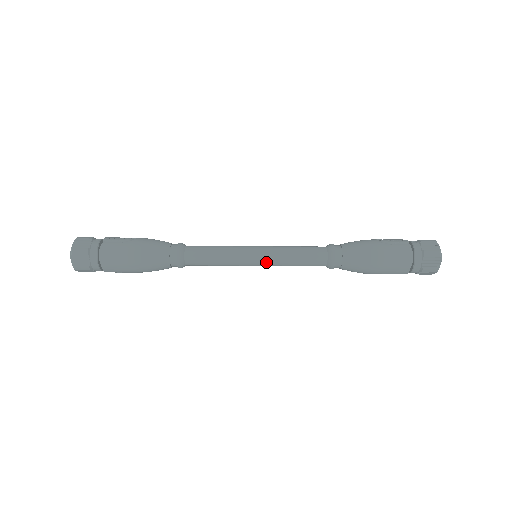
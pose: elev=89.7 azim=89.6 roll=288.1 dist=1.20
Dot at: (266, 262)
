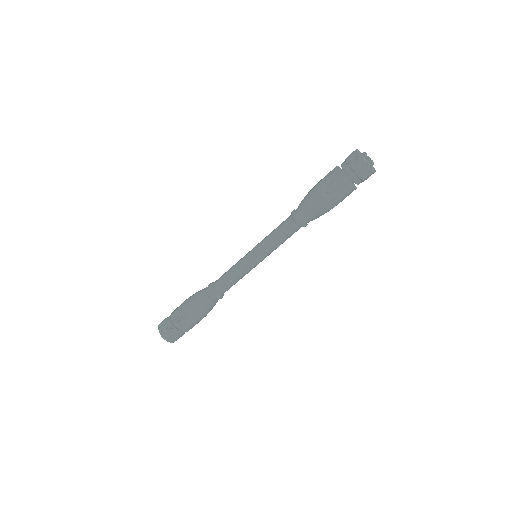
Dot at: occluded
